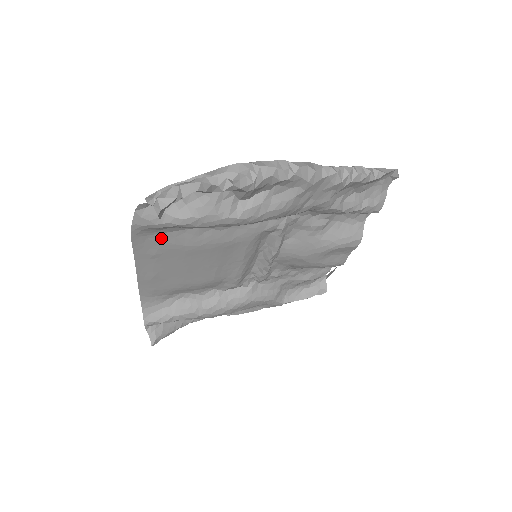
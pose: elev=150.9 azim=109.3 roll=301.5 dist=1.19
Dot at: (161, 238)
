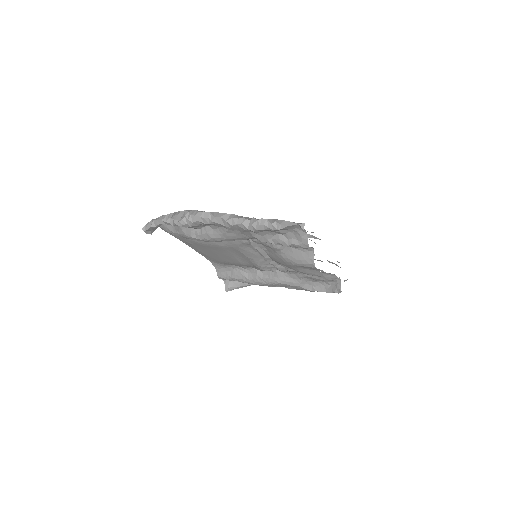
Dot at: occluded
